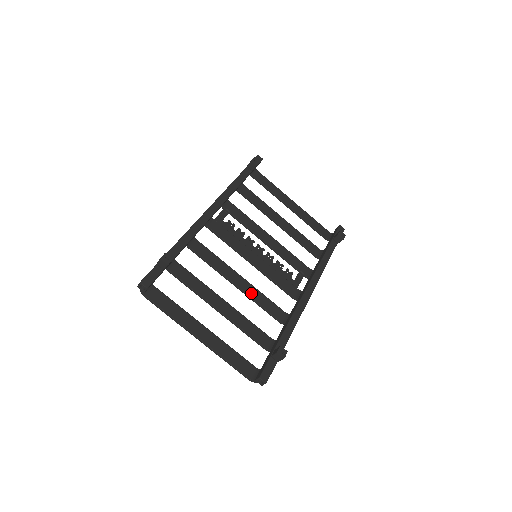
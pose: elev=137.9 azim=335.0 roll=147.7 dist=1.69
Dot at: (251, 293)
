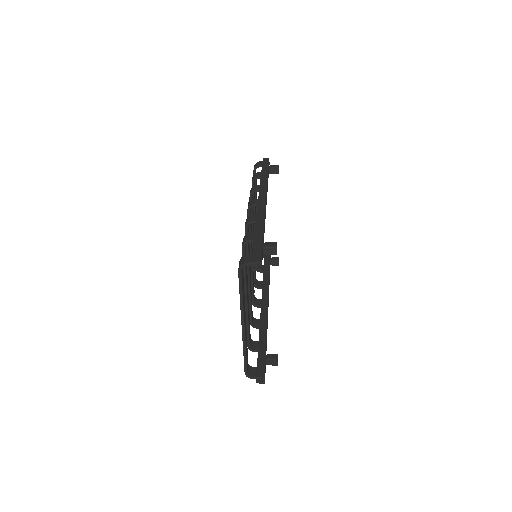
Dot at: occluded
